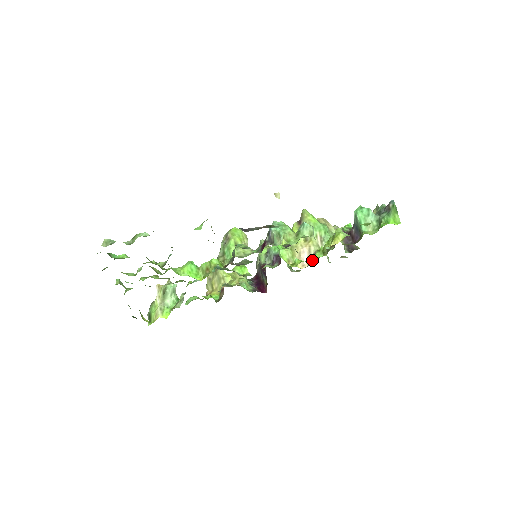
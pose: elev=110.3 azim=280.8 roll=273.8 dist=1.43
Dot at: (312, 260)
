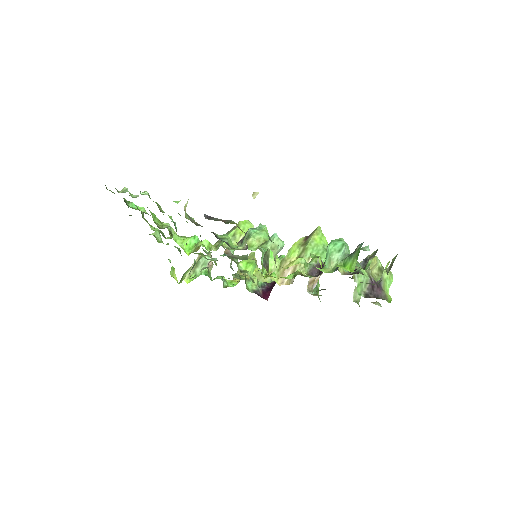
Dot at: occluded
